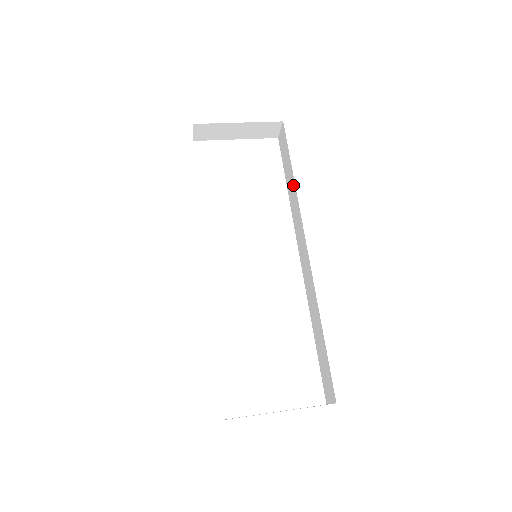
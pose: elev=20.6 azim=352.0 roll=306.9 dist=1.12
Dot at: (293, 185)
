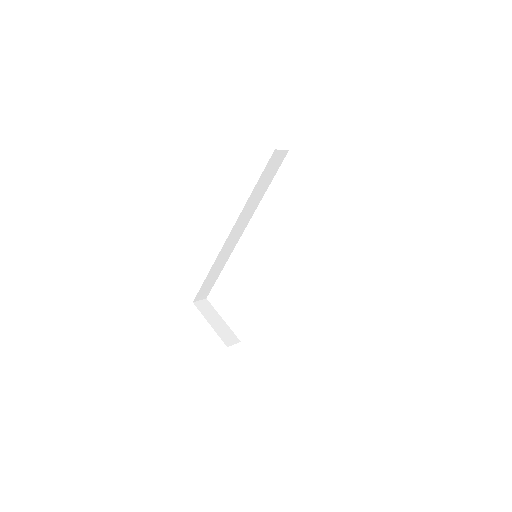
Dot at: occluded
